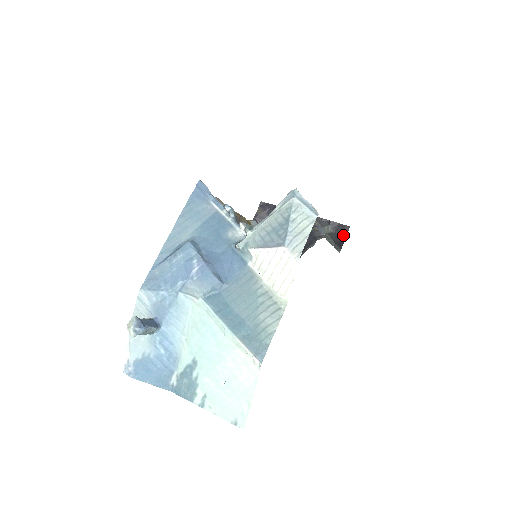
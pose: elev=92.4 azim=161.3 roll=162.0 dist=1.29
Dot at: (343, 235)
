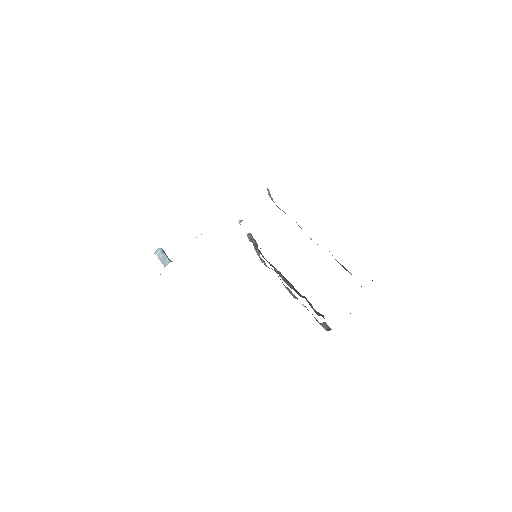
Dot at: occluded
